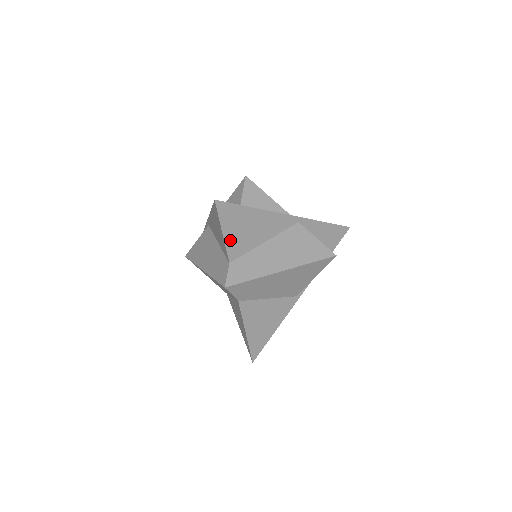
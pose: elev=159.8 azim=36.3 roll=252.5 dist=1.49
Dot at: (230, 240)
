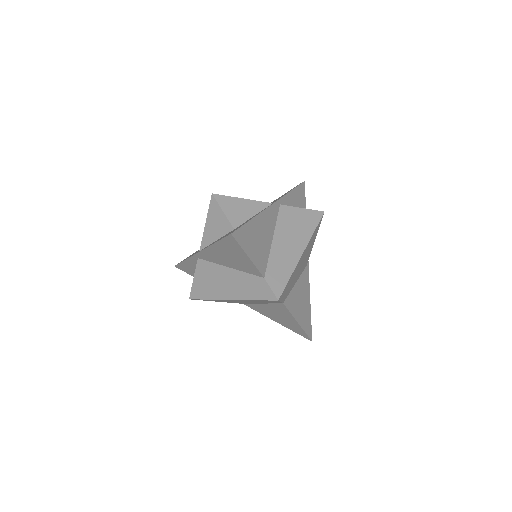
Dot at: (255, 259)
